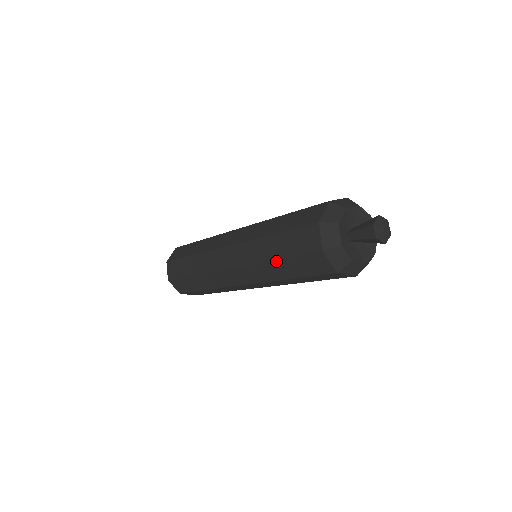
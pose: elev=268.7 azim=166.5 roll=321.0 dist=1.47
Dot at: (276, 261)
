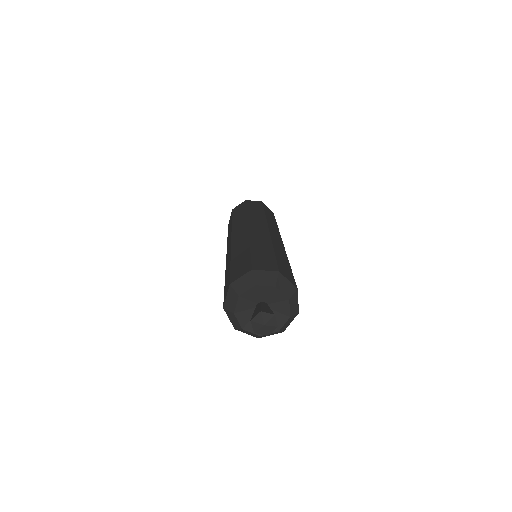
Dot at: (230, 262)
